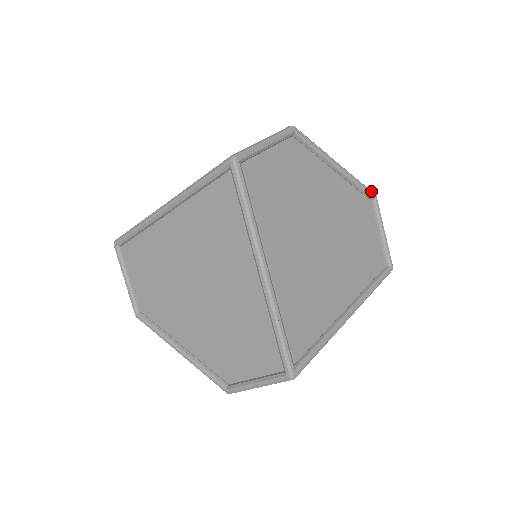
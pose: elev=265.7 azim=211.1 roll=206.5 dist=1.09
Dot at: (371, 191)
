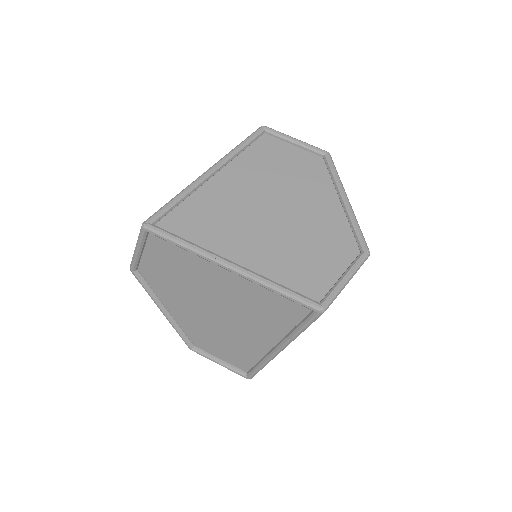
Dot at: occluded
